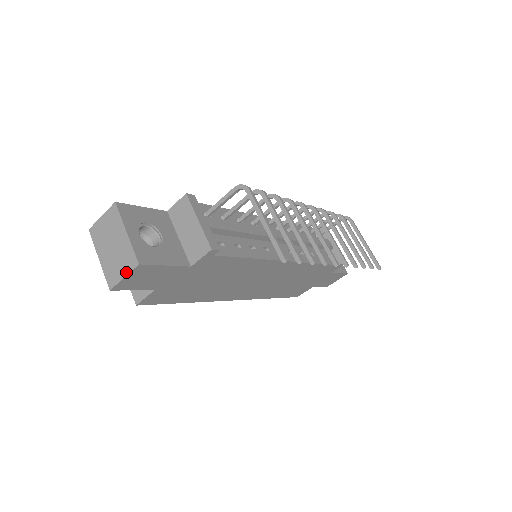
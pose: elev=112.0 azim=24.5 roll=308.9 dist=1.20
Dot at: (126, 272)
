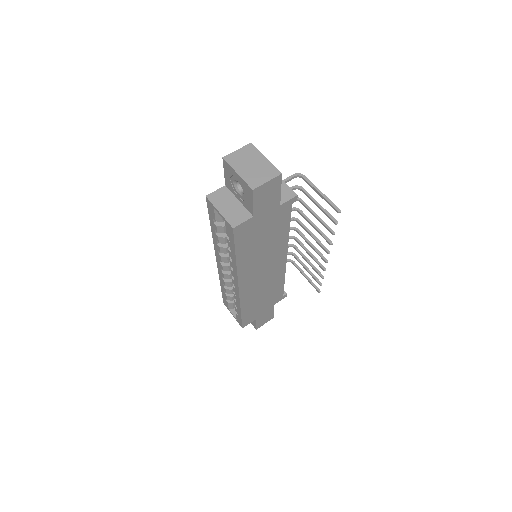
Dot at: (270, 178)
